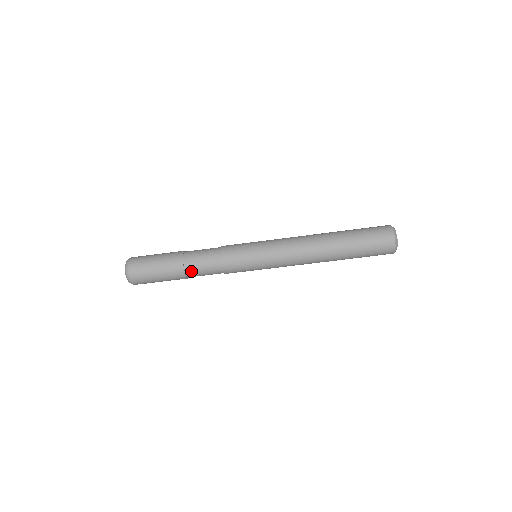
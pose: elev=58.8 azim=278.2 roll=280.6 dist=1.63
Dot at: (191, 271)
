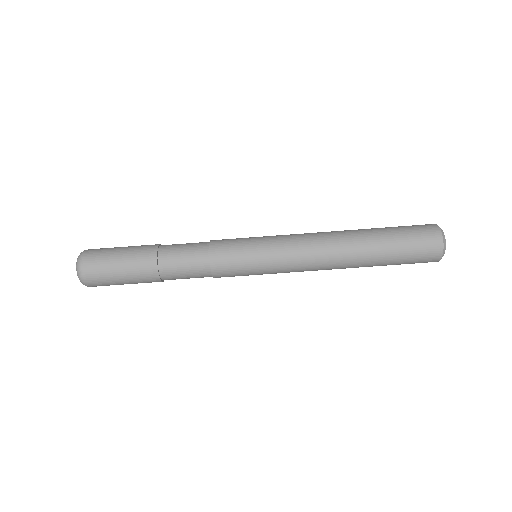
Dot at: (169, 277)
